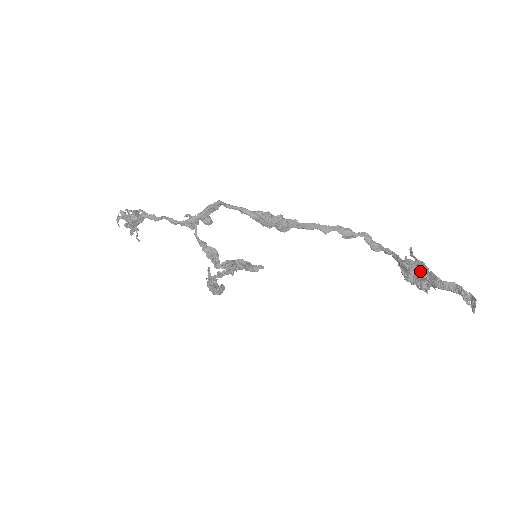
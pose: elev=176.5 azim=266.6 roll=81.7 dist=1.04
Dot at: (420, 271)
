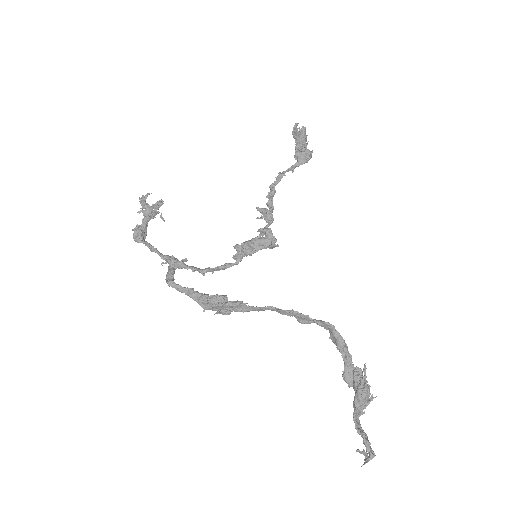
Dot at: (355, 395)
